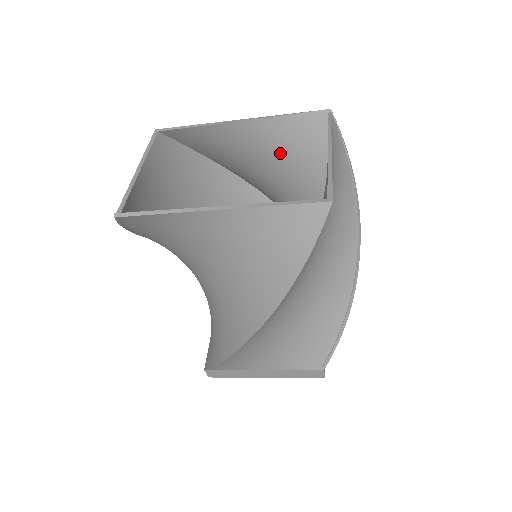
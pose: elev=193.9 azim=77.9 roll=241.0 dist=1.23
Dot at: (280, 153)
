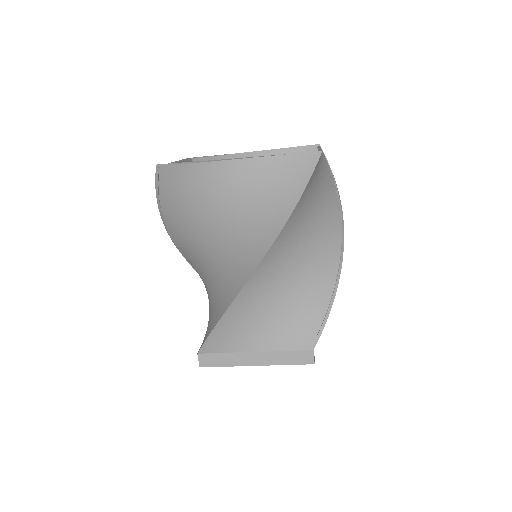
Dot at: occluded
